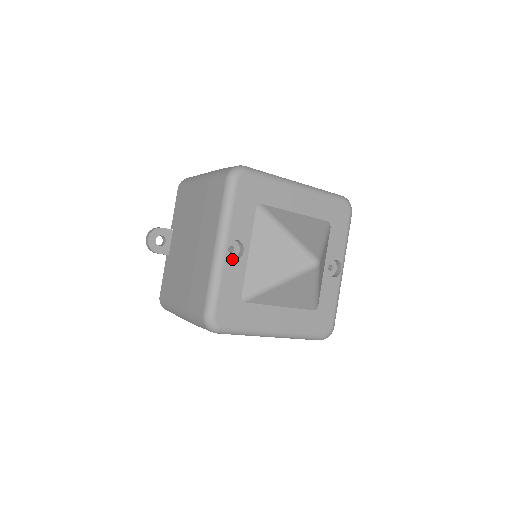
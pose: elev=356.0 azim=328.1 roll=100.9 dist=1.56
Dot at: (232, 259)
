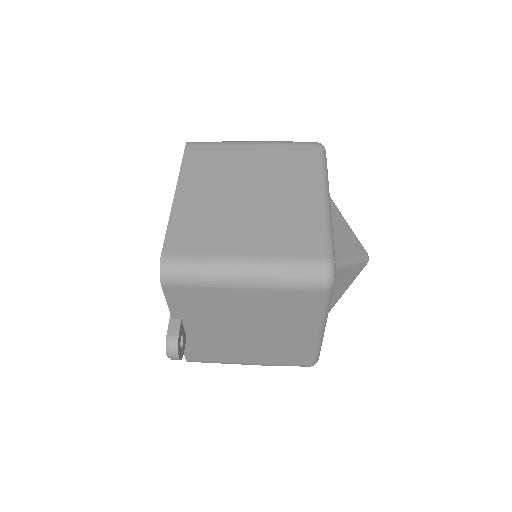
Dot at: occluded
